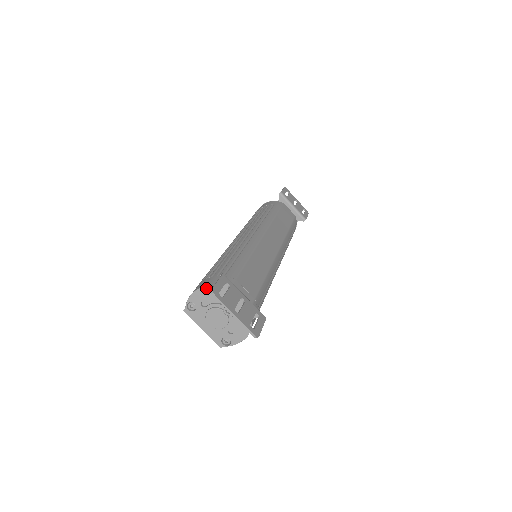
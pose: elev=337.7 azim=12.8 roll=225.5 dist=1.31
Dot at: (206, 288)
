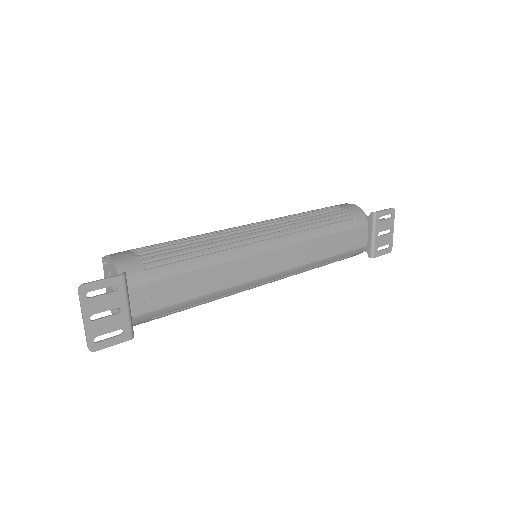
Dot at: (114, 266)
